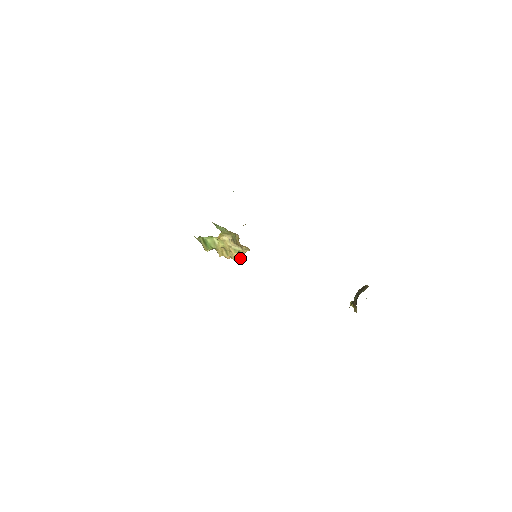
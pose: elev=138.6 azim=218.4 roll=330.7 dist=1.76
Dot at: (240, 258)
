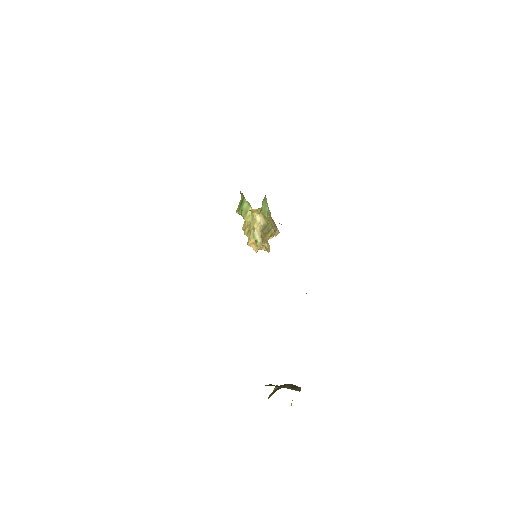
Dot at: (254, 248)
